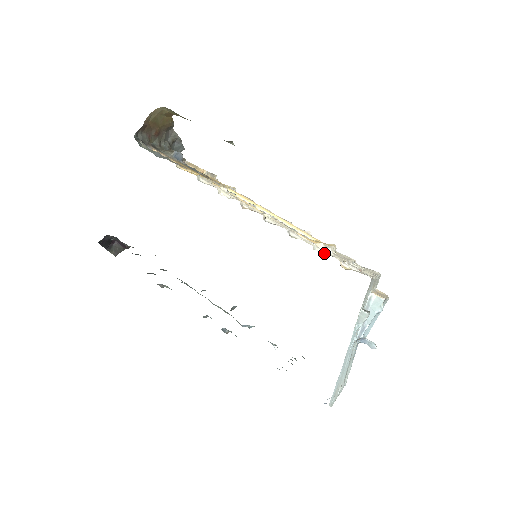
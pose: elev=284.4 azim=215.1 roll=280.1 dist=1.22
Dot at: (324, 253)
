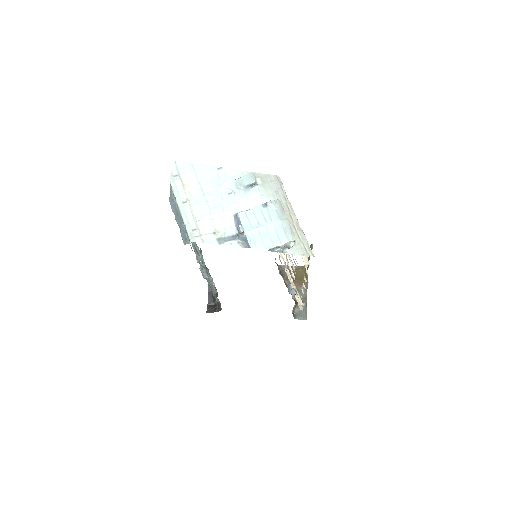
Dot at: occluded
